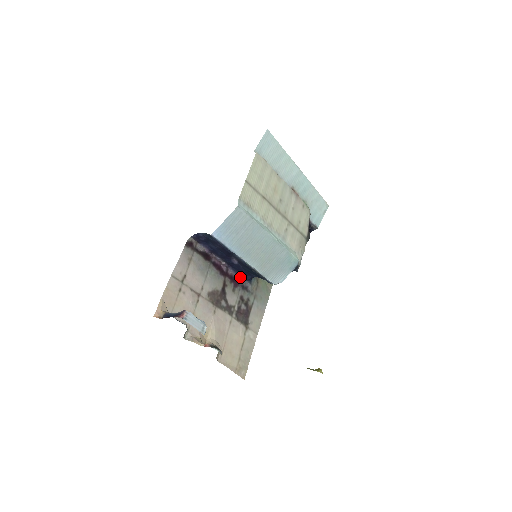
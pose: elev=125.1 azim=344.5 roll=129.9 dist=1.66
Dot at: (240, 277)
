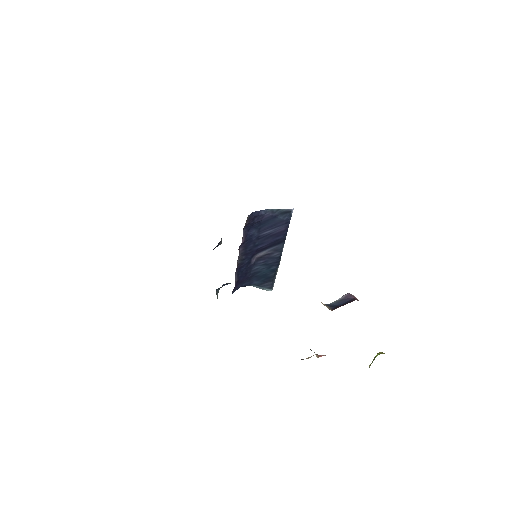
Dot at: (234, 287)
